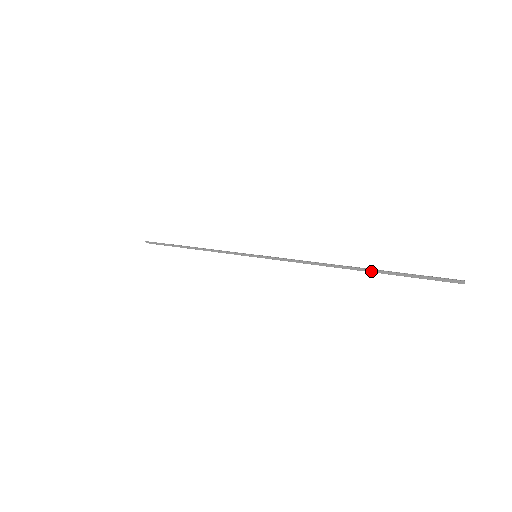
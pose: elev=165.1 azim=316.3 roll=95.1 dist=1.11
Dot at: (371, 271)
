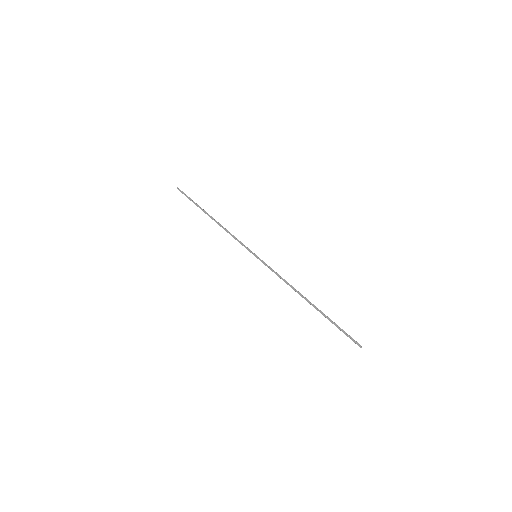
Dot at: (320, 312)
